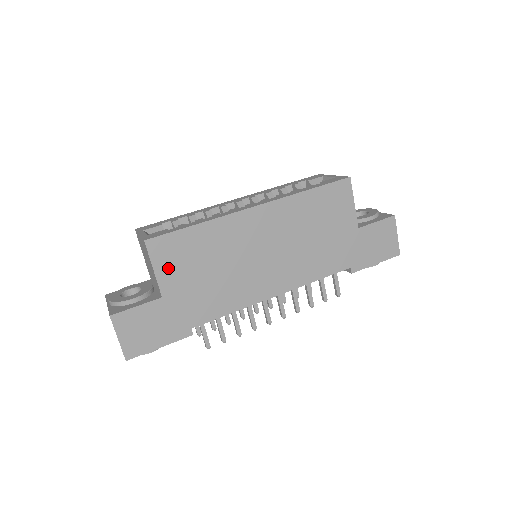
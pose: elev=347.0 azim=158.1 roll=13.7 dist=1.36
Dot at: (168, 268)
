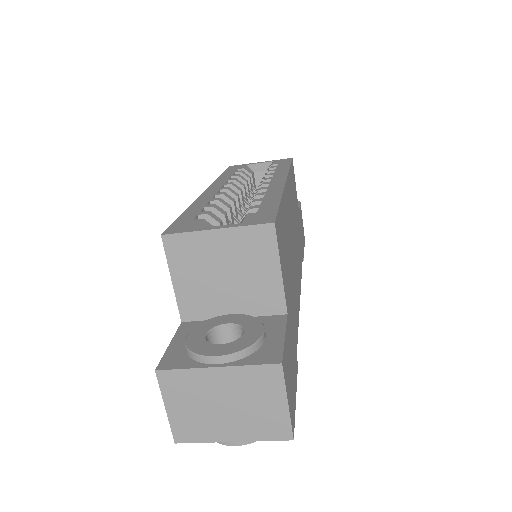
Dot at: (283, 266)
